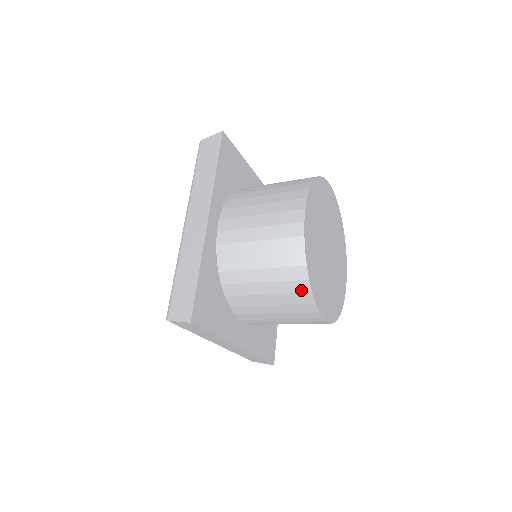
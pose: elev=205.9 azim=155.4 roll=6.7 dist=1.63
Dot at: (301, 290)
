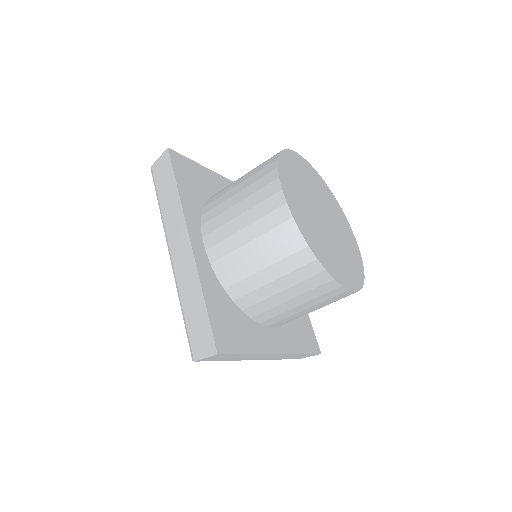
Dot at: (314, 272)
